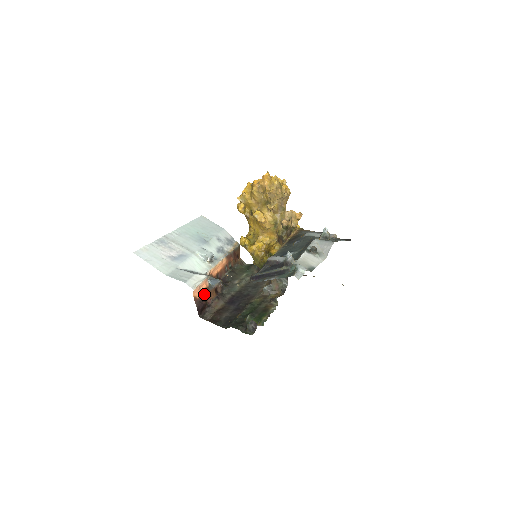
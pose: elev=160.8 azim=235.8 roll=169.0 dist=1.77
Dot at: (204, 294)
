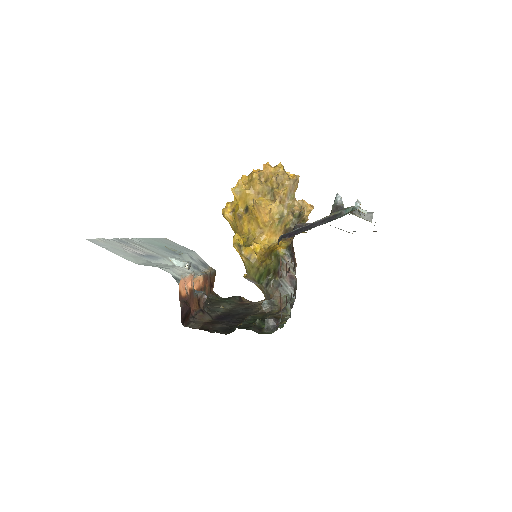
Dot at: (188, 296)
